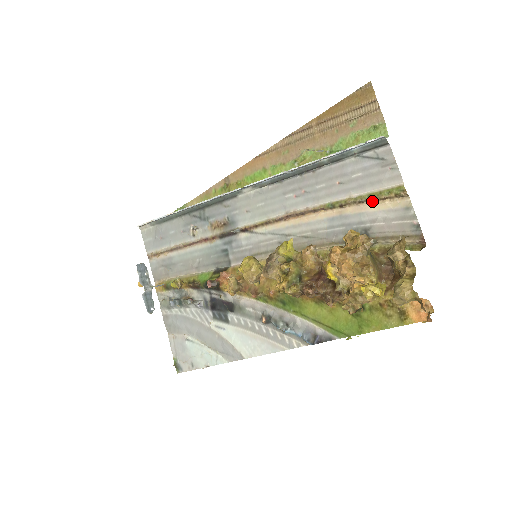
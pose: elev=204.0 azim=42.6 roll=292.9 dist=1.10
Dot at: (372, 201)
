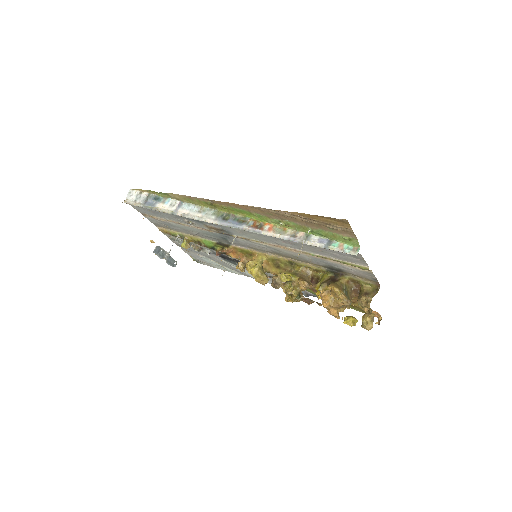
Dot at: (346, 263)
